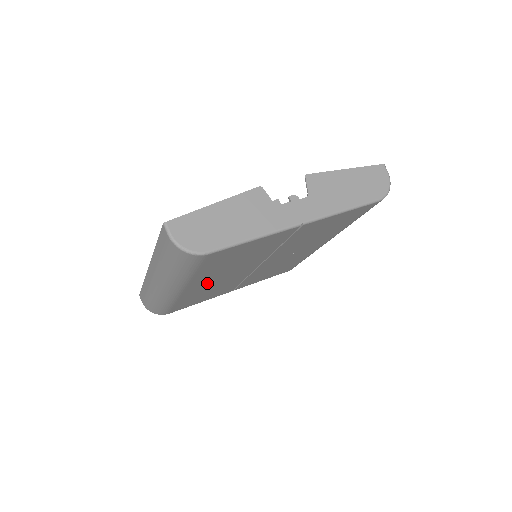
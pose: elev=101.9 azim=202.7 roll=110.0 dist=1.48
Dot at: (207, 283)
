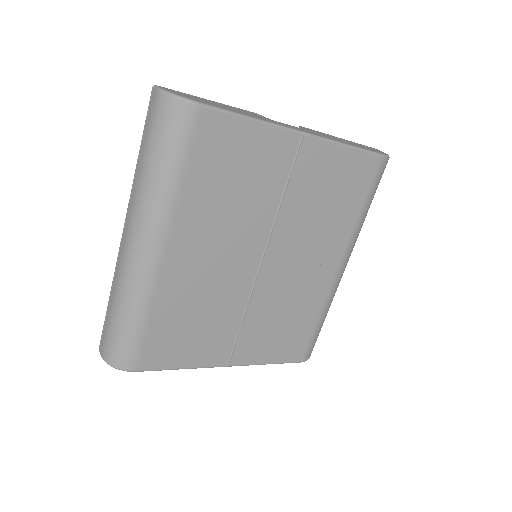
Dot at: (195, 258)
